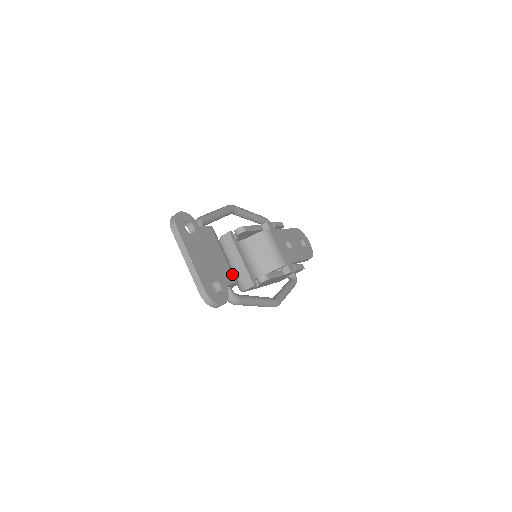
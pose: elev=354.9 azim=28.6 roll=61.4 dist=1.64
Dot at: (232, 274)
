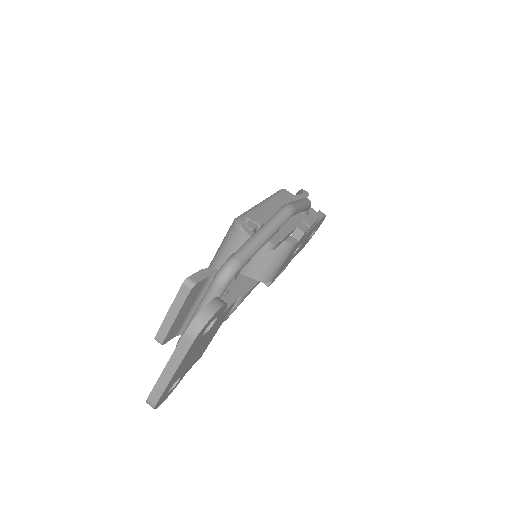
Dot at: occluded
